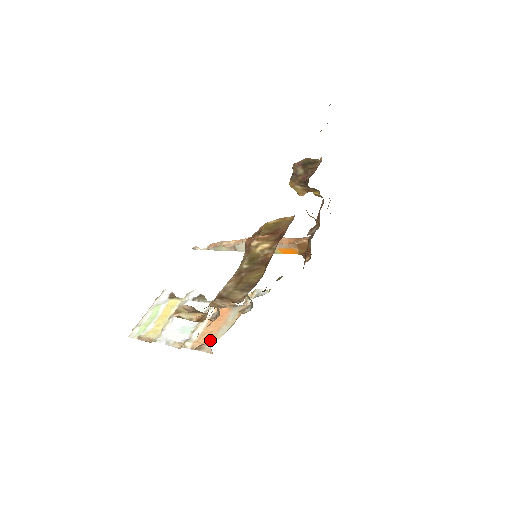
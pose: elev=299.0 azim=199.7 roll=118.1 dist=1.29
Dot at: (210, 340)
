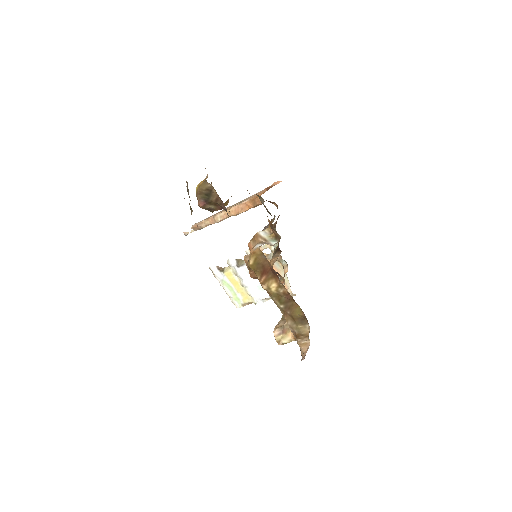
Dot at: (286, 288)
